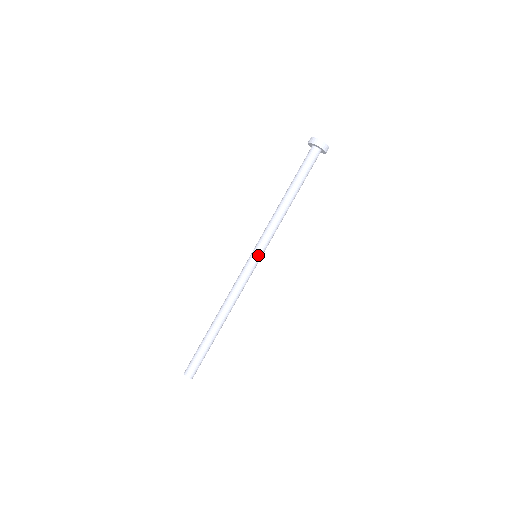
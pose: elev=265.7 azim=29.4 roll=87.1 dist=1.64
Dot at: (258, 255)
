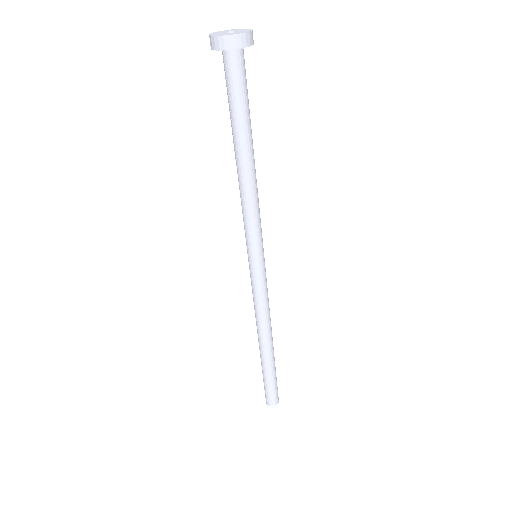
Dot at: (255, 258)
